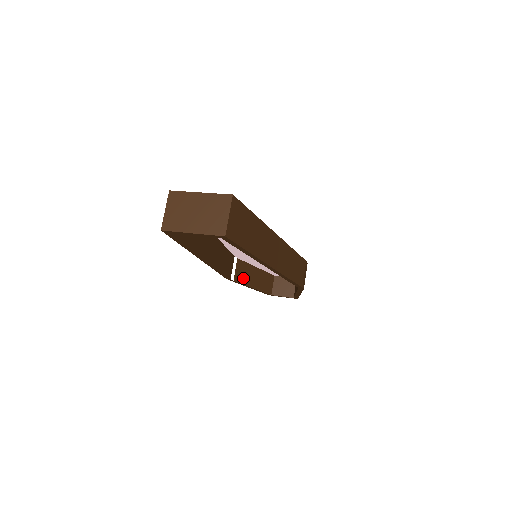
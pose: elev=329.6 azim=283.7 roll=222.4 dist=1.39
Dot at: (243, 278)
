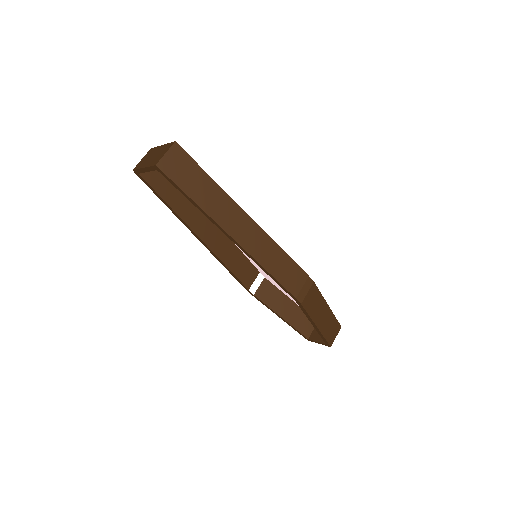
Dot at: (268, 300)
